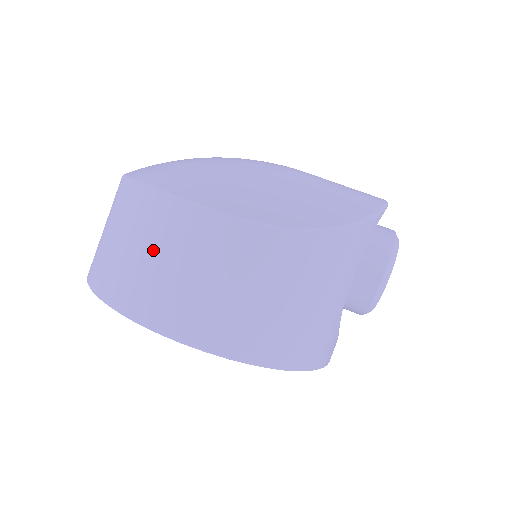
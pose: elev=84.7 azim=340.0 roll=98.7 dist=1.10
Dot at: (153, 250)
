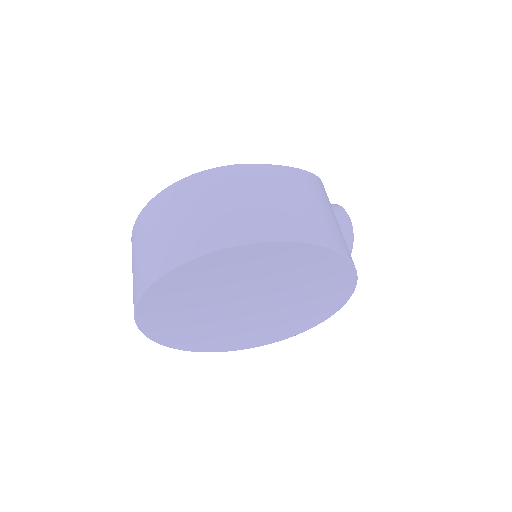
Dot at: (226, 199)
